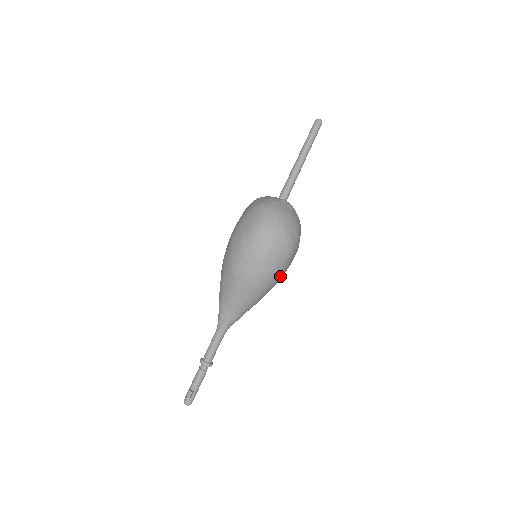
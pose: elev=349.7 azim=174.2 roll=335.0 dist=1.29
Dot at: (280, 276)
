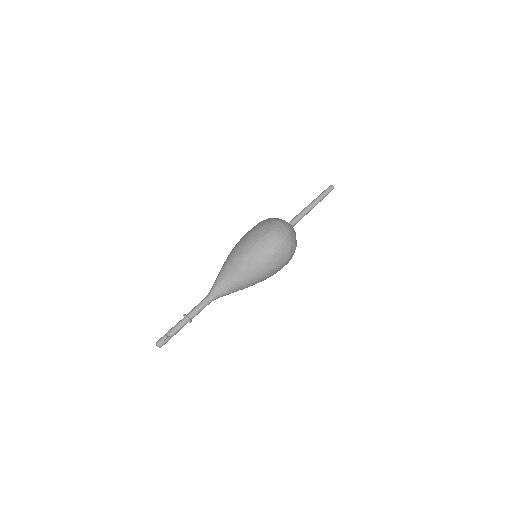
Dot at: (272, 274)
